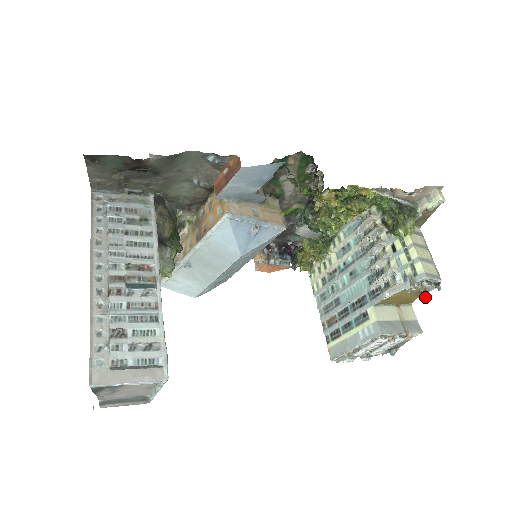
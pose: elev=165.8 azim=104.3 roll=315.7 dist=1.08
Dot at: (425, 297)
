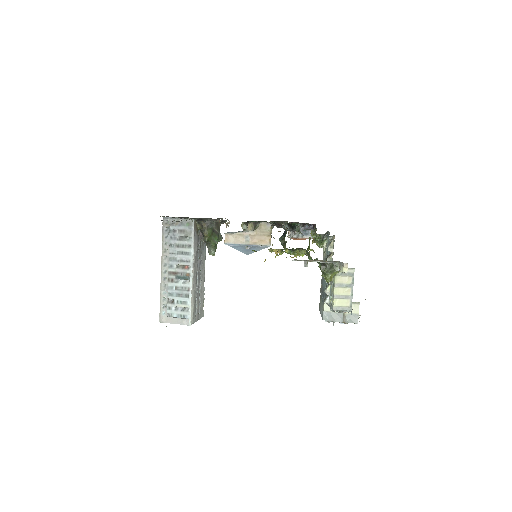
Dot at: occluded
